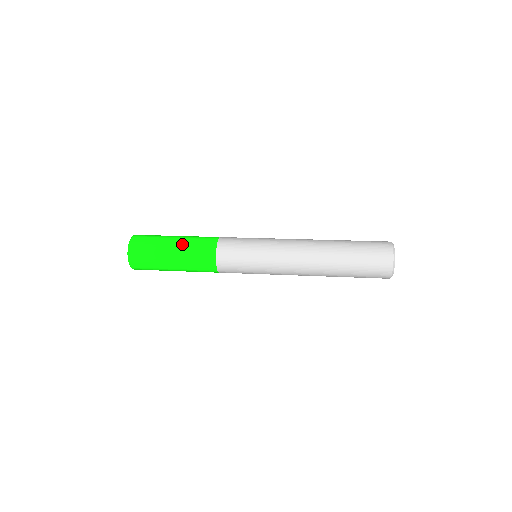
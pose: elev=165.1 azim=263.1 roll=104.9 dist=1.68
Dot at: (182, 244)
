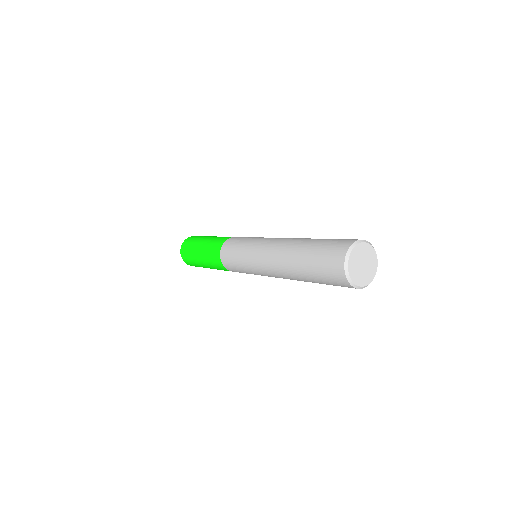
Dot at: occluded
